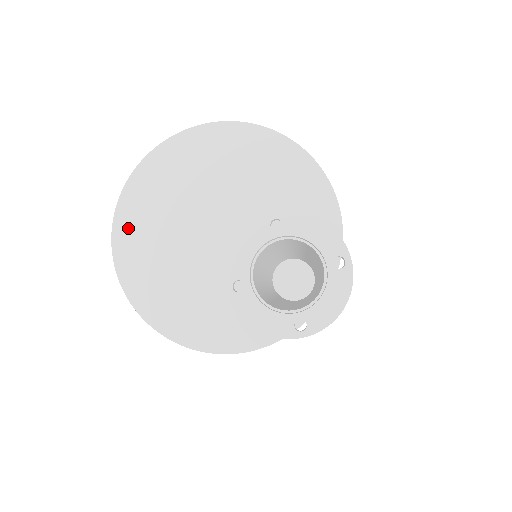
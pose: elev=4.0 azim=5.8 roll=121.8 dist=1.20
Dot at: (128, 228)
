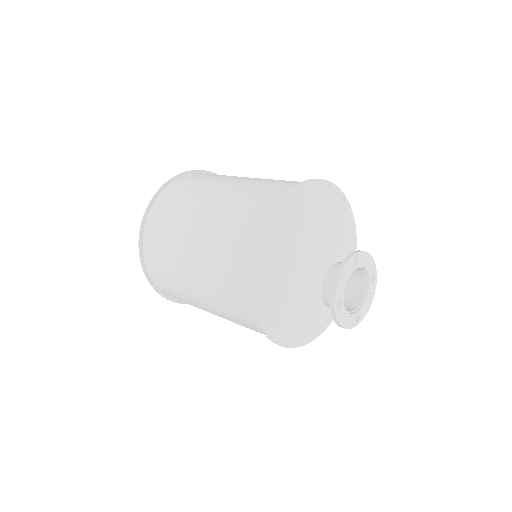
Dot at: (262, 270)
